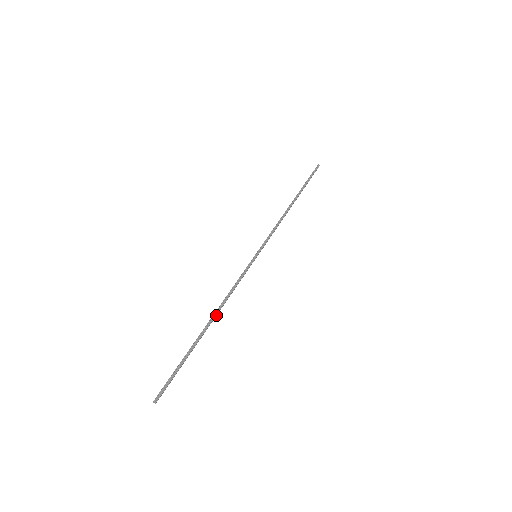
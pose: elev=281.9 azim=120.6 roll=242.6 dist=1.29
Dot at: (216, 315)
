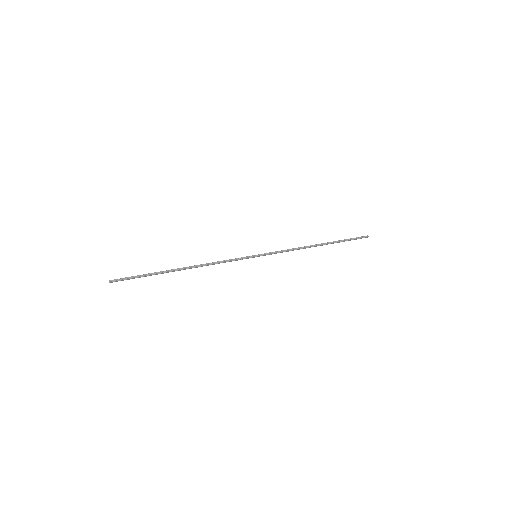
Dot at: occluded
